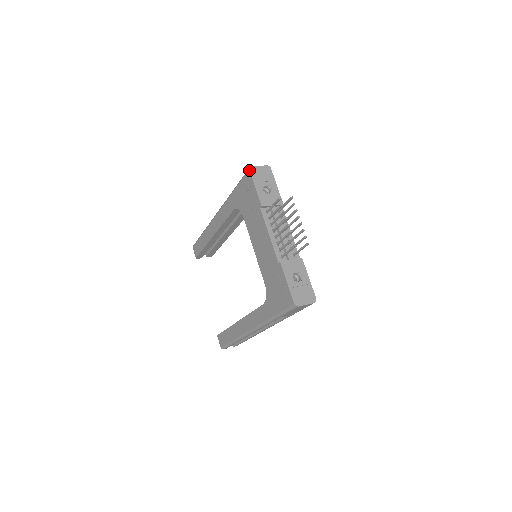
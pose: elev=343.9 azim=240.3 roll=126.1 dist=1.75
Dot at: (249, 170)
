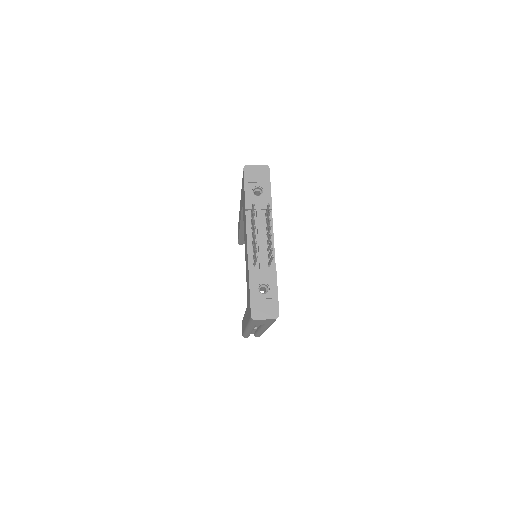
Dot at: (243, 169)
